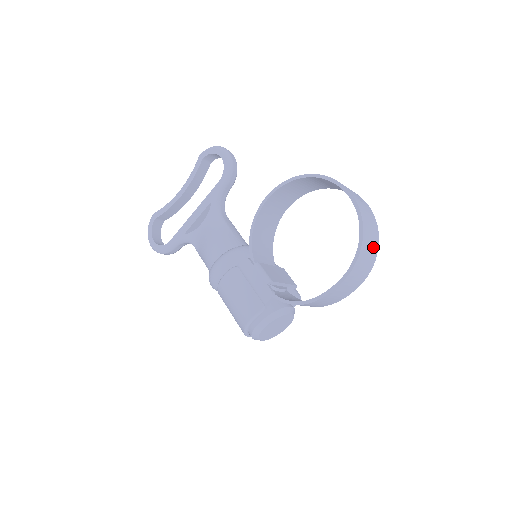
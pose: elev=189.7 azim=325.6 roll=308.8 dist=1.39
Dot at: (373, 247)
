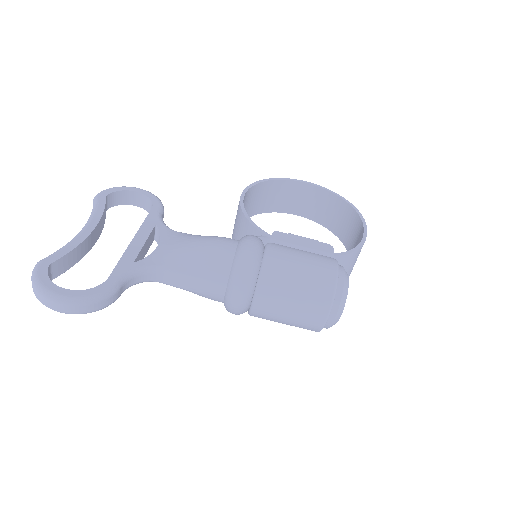
Dot at: (342, 225)
